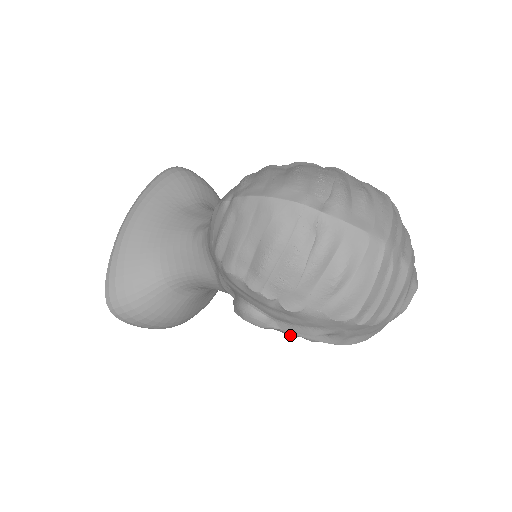
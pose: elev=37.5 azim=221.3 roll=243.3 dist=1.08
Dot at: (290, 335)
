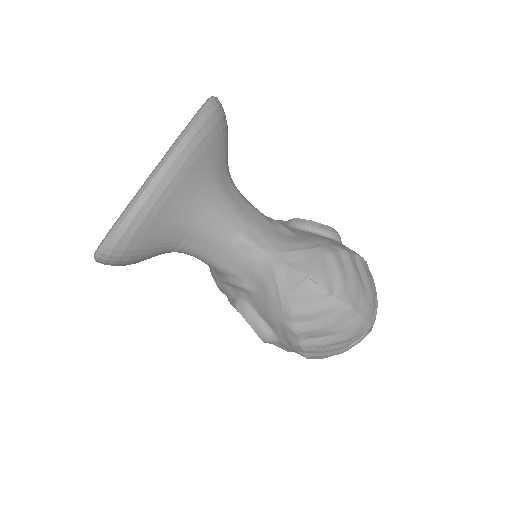
Dot at: occluded
